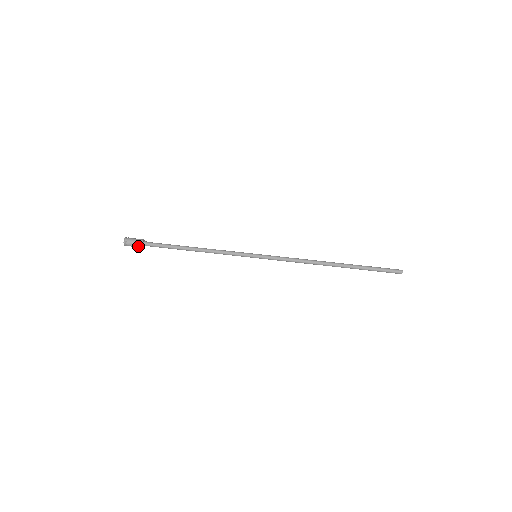
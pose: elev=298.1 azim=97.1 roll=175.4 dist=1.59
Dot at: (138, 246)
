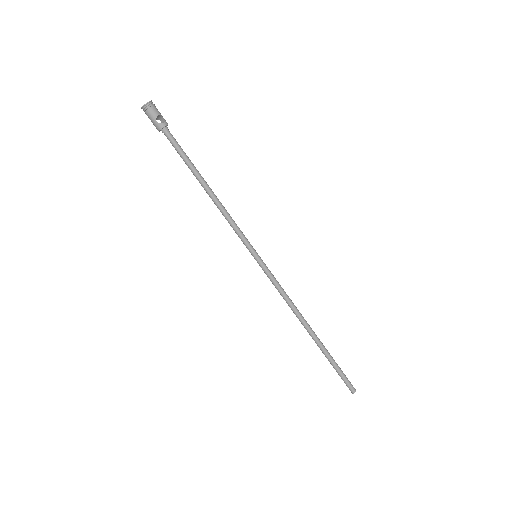
Dot at: (160, 120)
